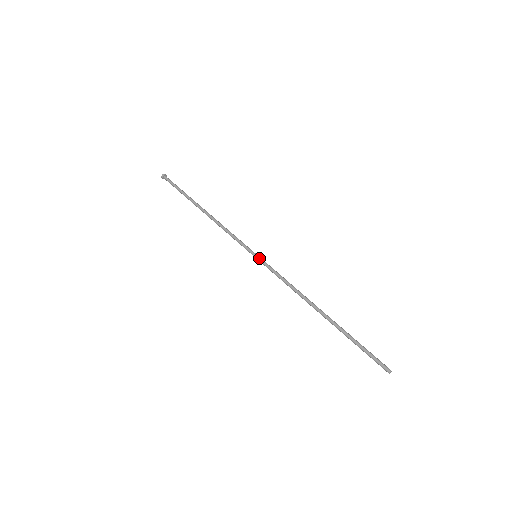
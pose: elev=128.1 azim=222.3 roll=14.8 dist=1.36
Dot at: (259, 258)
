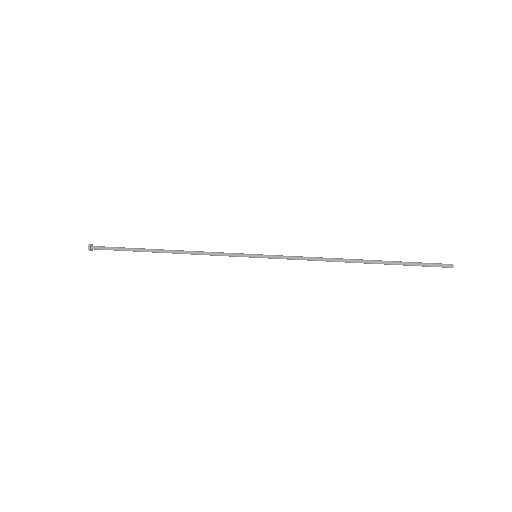
Dot at: (262, 254)
